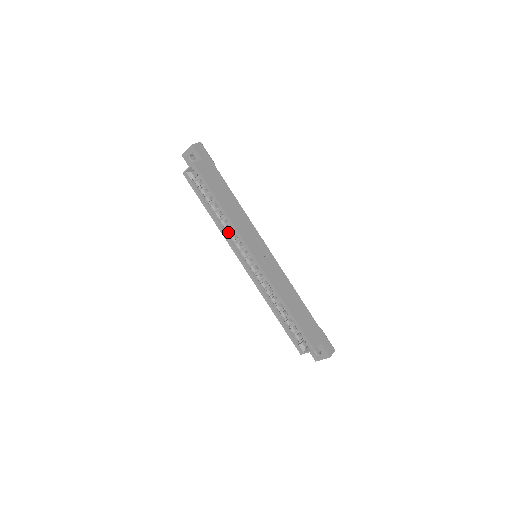
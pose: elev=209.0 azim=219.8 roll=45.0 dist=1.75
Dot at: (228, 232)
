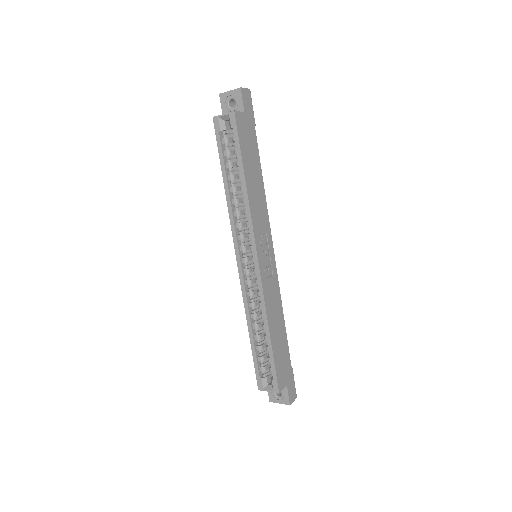
Dot at: (237, 214)
